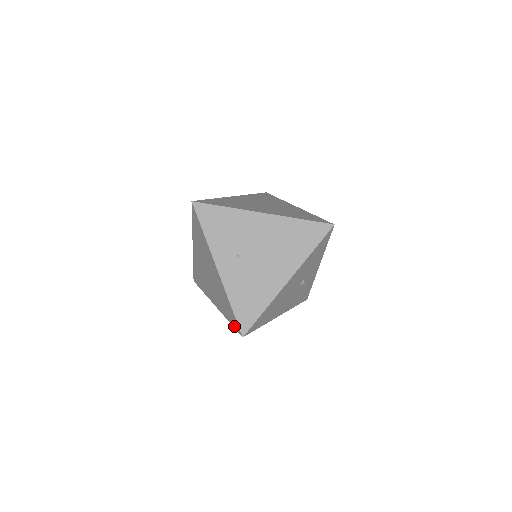
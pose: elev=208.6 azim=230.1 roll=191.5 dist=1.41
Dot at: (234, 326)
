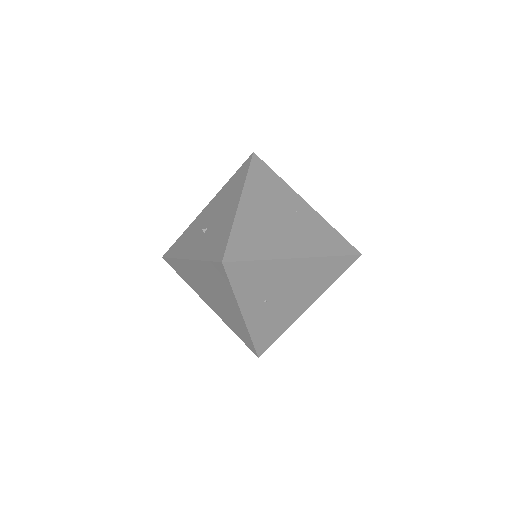
Dot at: (245, 344)
